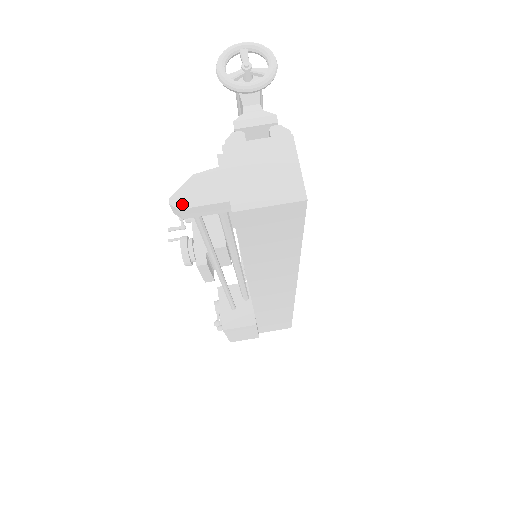
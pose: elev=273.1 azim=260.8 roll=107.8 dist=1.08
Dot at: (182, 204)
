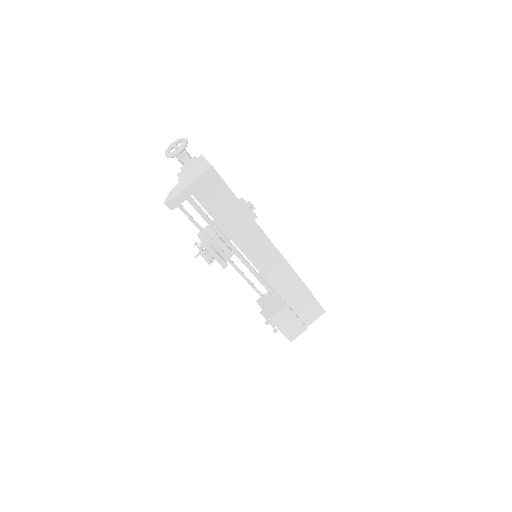
Dot at: (169, 200)
